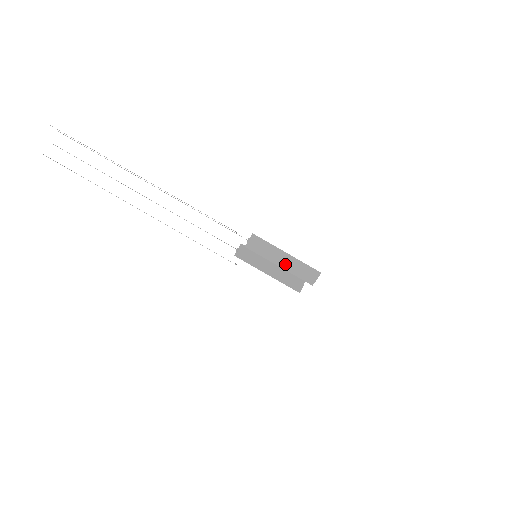
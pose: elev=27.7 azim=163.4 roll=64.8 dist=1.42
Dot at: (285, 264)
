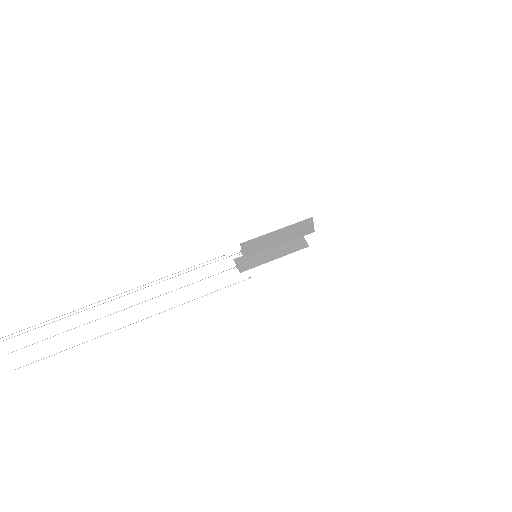
Dot at: (283, 239)
